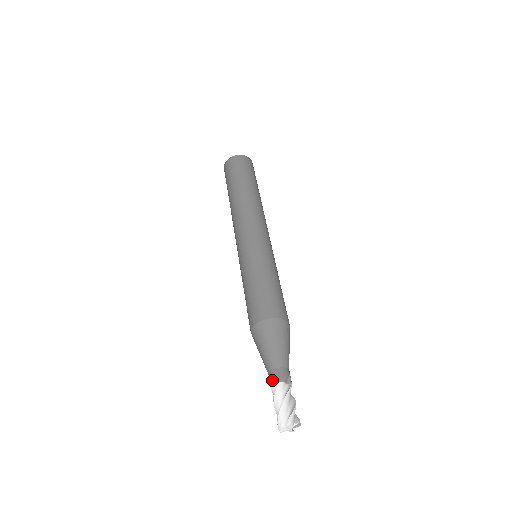
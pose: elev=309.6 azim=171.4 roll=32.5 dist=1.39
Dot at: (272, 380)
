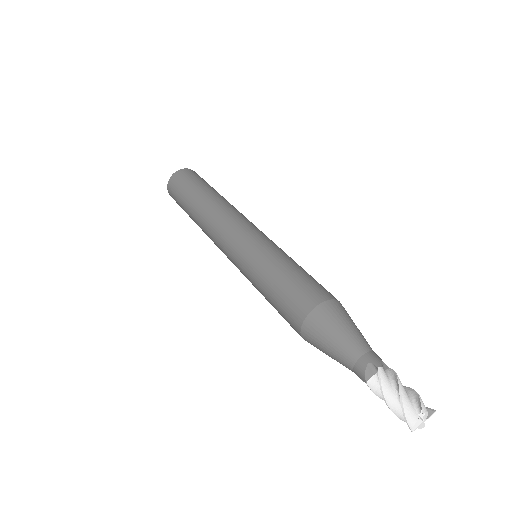
Dot at: (366, 370)
